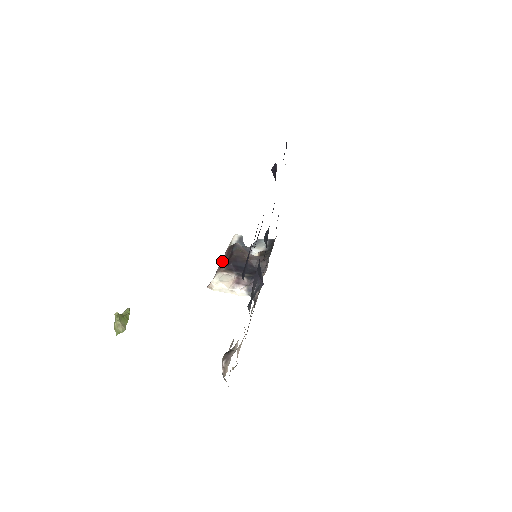
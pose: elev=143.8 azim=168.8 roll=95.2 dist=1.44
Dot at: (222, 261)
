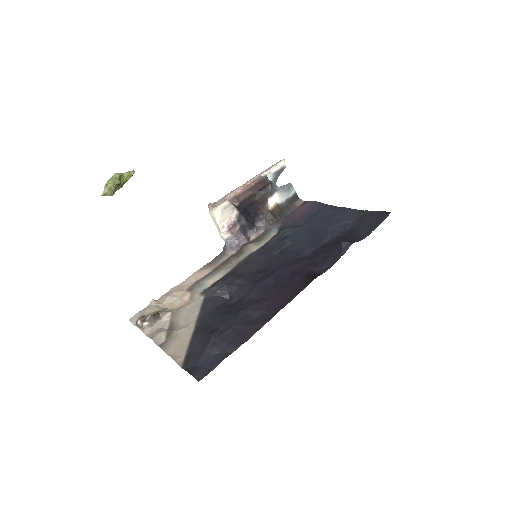
Dot at: (243, 191)
